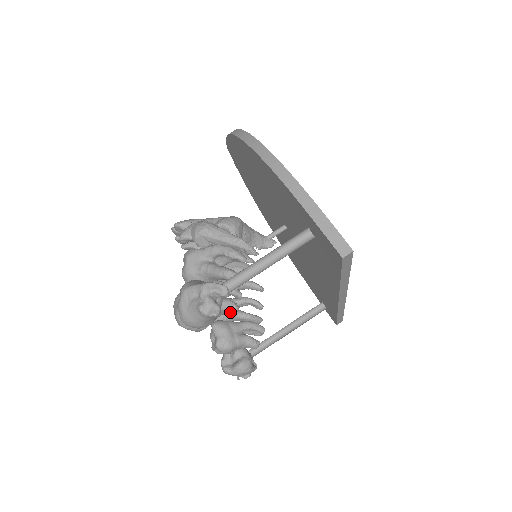
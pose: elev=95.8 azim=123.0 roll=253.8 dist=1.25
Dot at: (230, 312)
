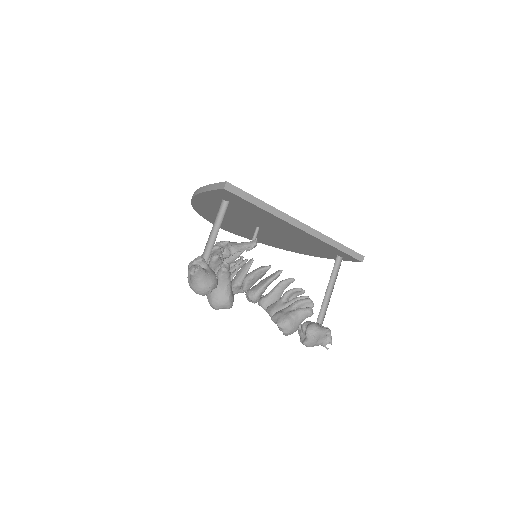
Dot at: (227, 275)
